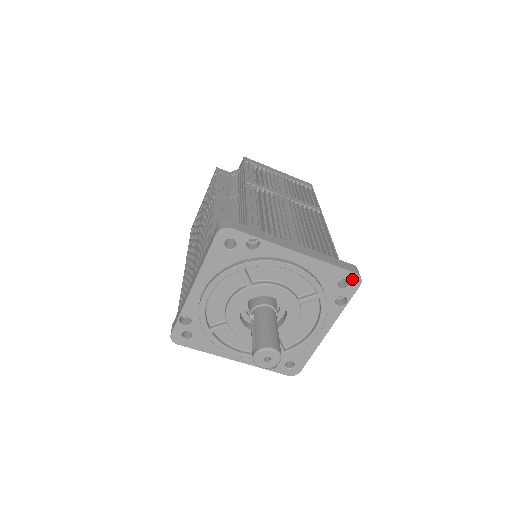
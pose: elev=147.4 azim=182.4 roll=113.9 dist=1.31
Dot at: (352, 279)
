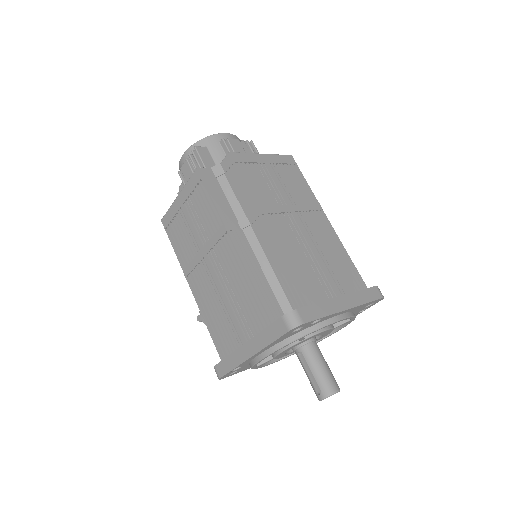
Dot at: (377, 301)
